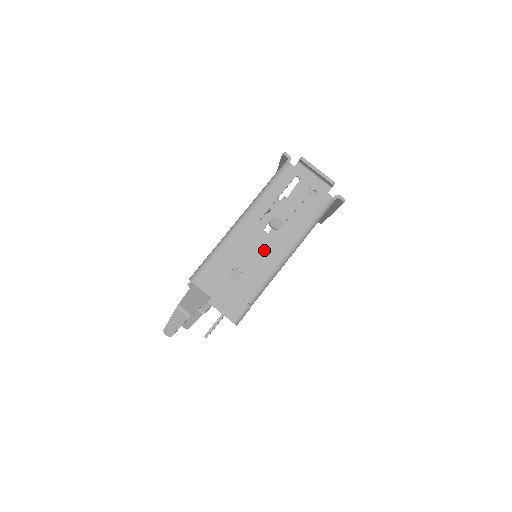
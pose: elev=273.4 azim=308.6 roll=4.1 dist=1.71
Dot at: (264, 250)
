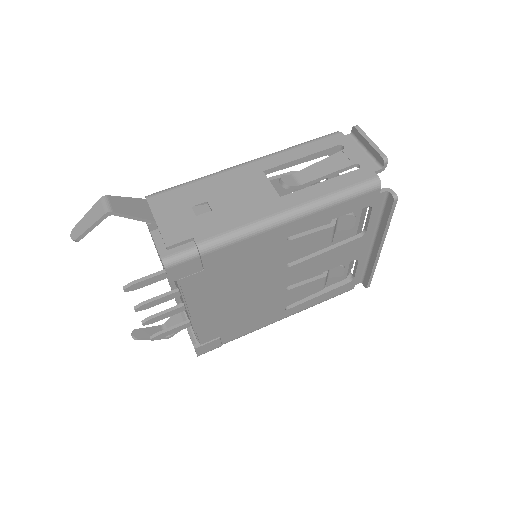
Dot at: (256, 198)
